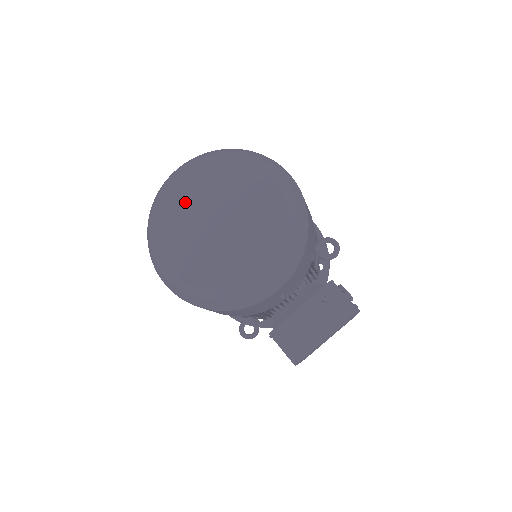
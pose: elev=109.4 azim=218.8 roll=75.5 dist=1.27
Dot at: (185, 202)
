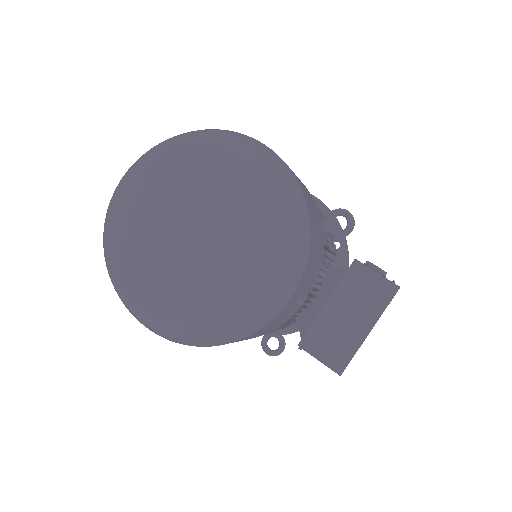
Dot at: (140, 219)
